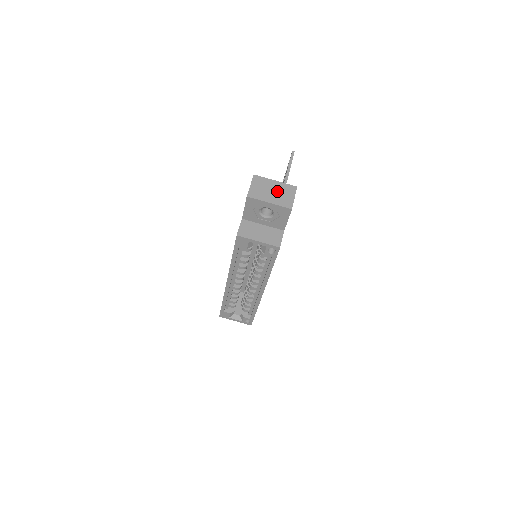
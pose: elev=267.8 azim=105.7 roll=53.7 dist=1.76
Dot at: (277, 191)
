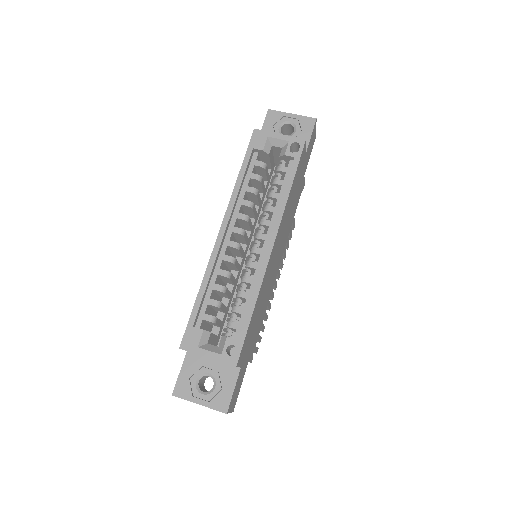
Dot at: occluded
